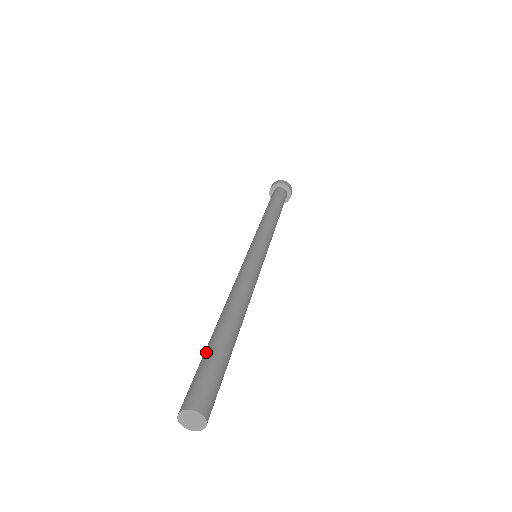
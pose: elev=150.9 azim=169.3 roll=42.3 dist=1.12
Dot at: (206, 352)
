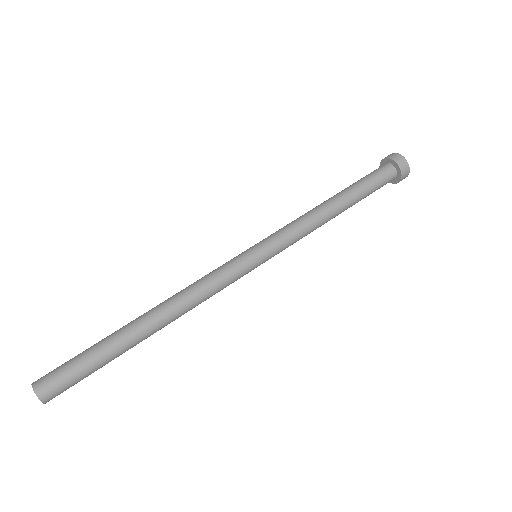
Dot at: (95, 345)
